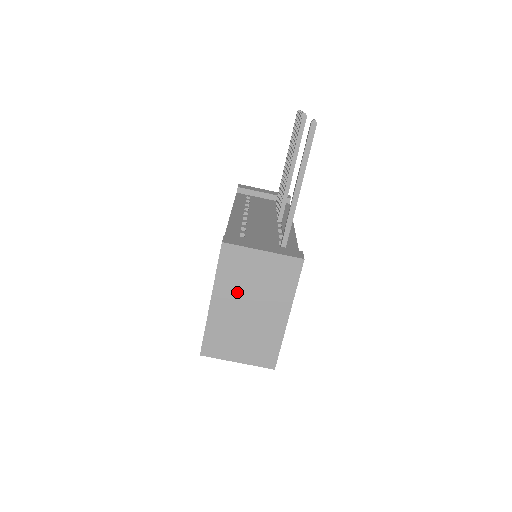
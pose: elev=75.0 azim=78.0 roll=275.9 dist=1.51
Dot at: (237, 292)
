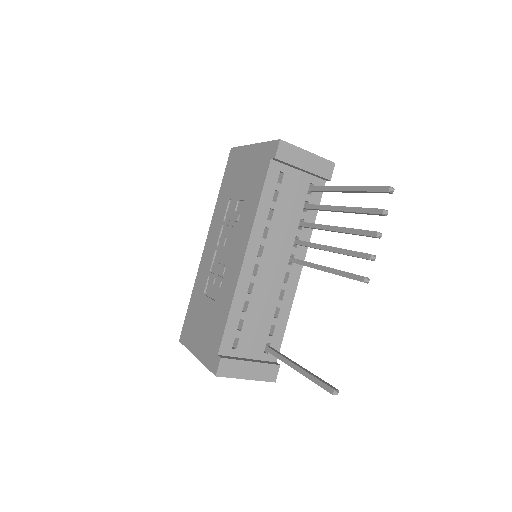
Dot at: occluded
